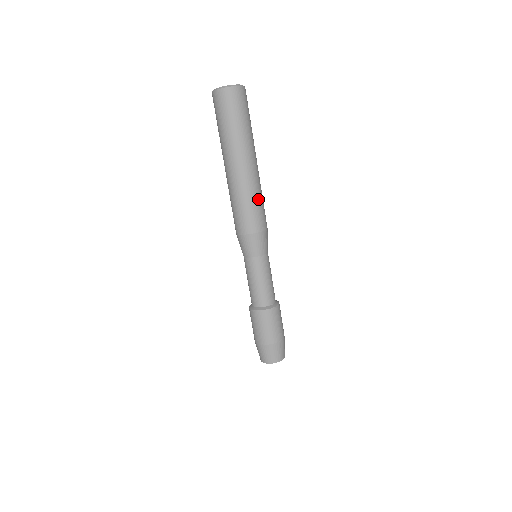
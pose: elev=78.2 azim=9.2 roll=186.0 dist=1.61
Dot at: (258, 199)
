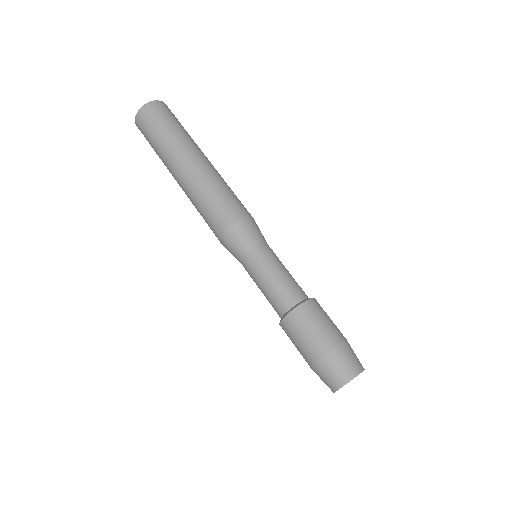
Dot at: (210, 194)
